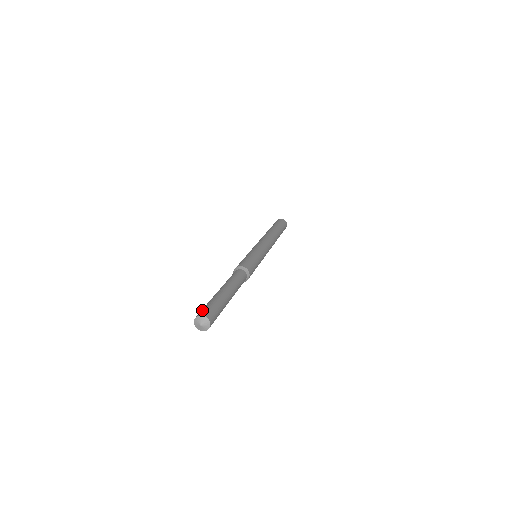
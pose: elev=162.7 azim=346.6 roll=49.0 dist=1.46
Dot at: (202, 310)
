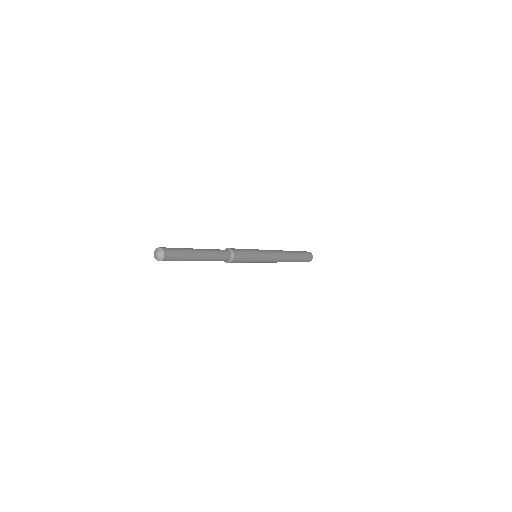
Dot at: occluded
